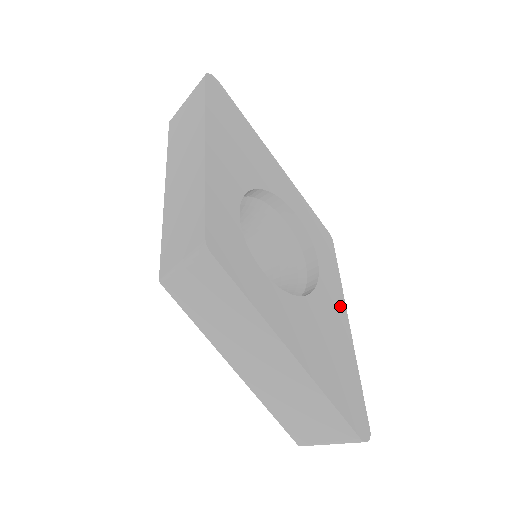
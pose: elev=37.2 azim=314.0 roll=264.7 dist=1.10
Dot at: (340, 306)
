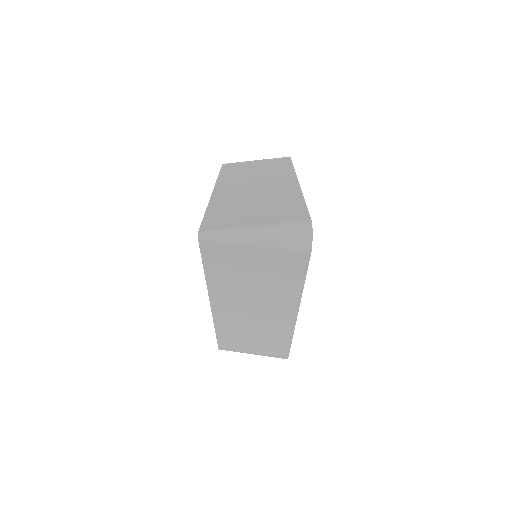
Dot at: occluded
